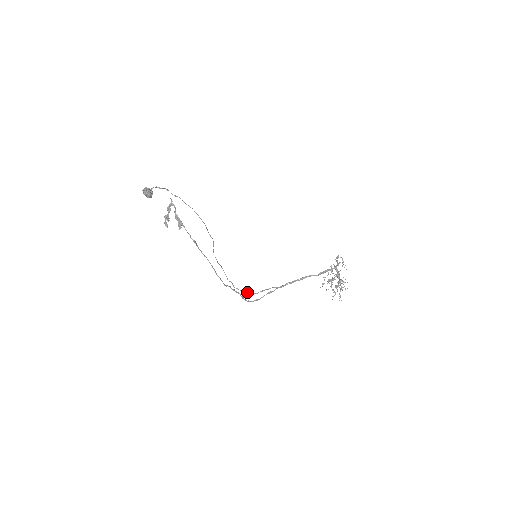
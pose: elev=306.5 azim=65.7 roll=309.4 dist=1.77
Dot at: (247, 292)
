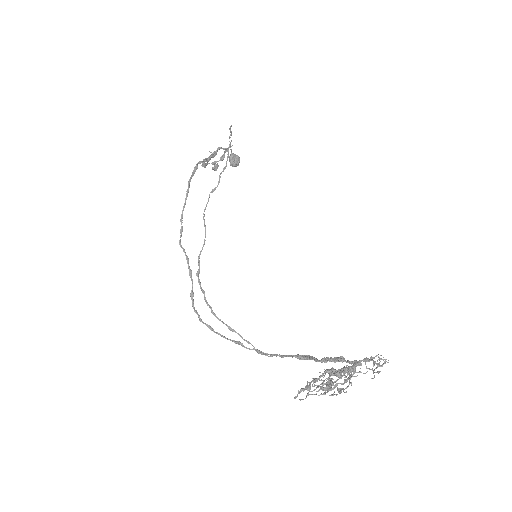
Dot at: occluded
